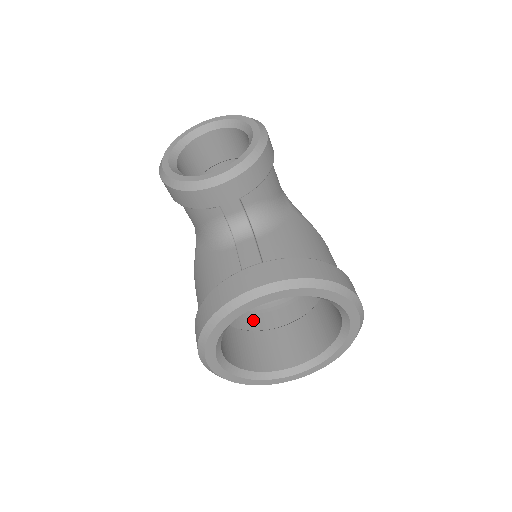
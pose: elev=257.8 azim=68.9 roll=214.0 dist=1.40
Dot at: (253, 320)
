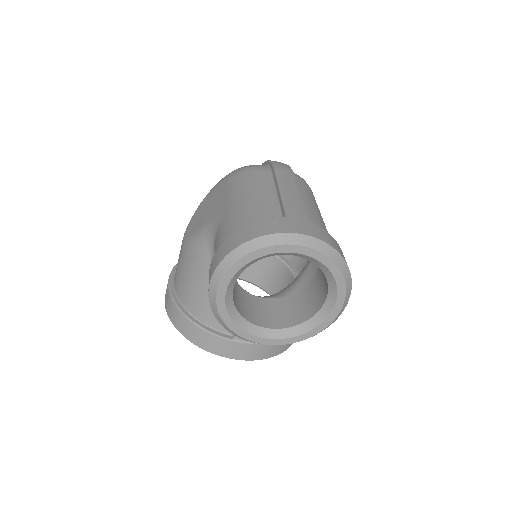
Dot at: occluded
